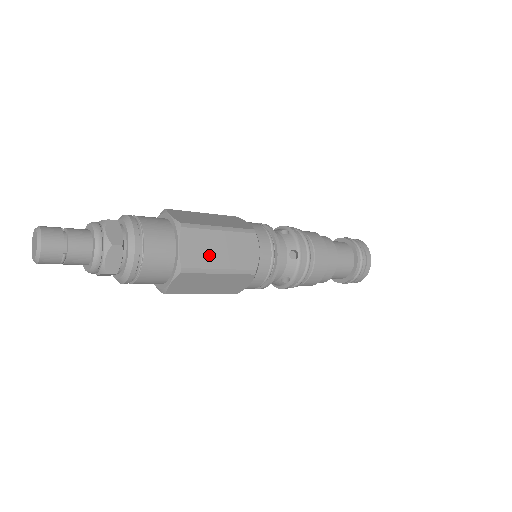
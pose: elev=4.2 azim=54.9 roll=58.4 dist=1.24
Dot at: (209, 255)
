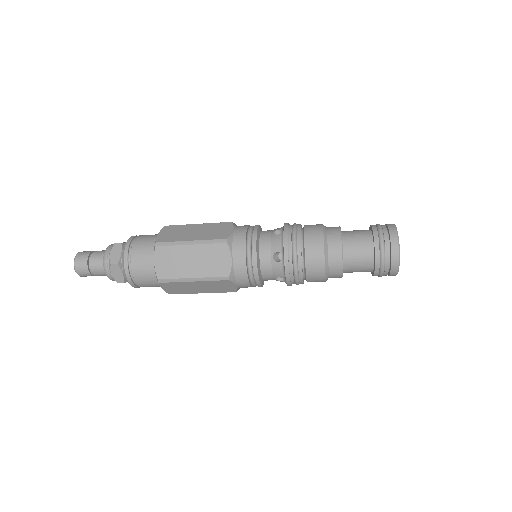
Dot at: (181, 267)
